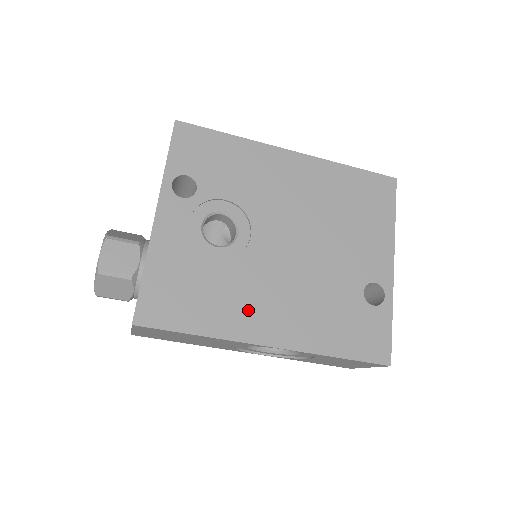
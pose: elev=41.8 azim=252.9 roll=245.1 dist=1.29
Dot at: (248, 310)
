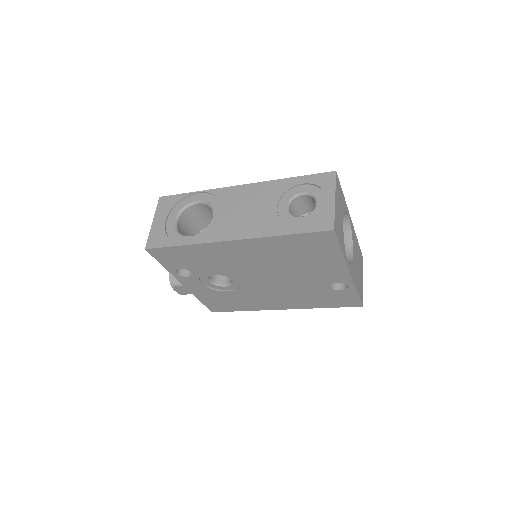
Dot at: (261, 302)
